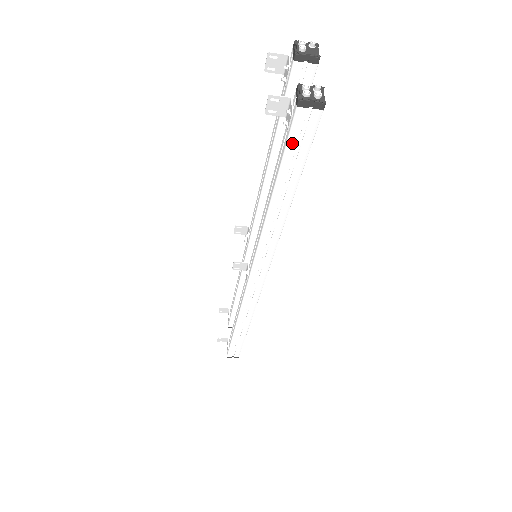
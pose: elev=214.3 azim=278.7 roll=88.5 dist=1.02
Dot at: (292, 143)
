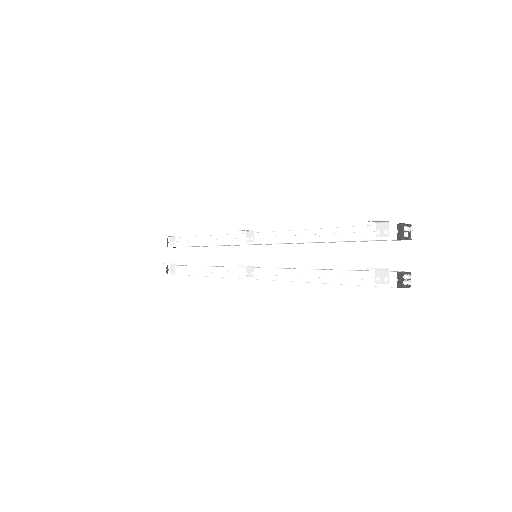
Dot at: occluded
